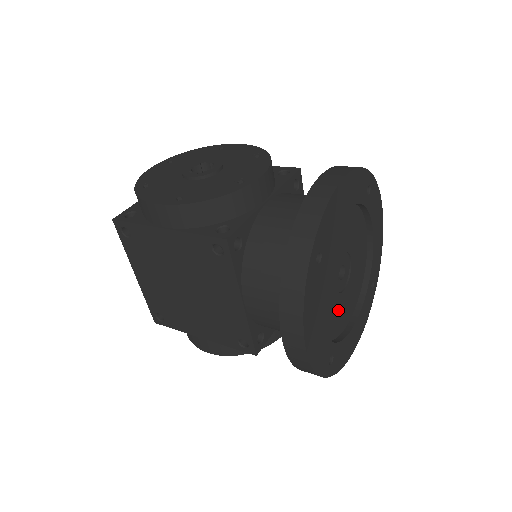
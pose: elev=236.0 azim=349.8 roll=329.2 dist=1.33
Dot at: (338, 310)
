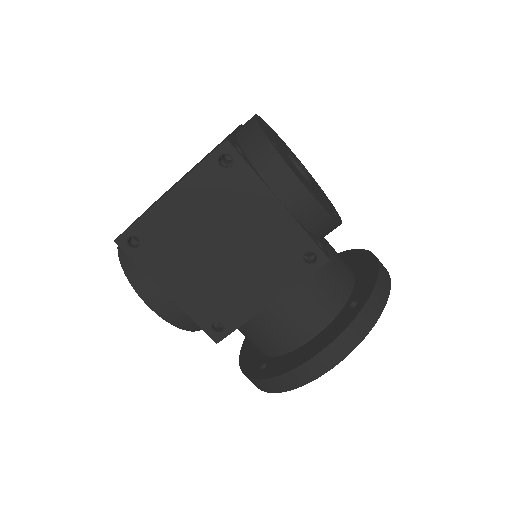
Dot at: occluded
